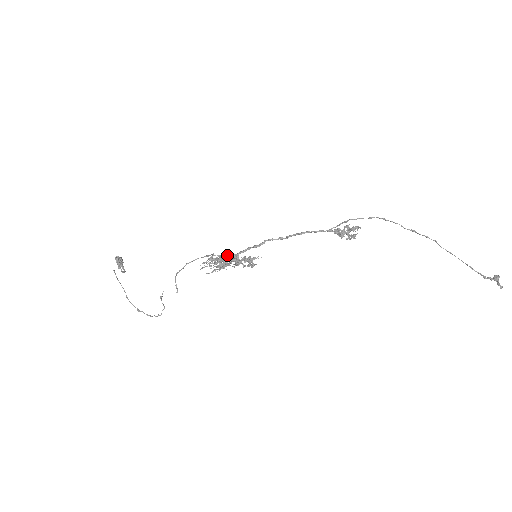
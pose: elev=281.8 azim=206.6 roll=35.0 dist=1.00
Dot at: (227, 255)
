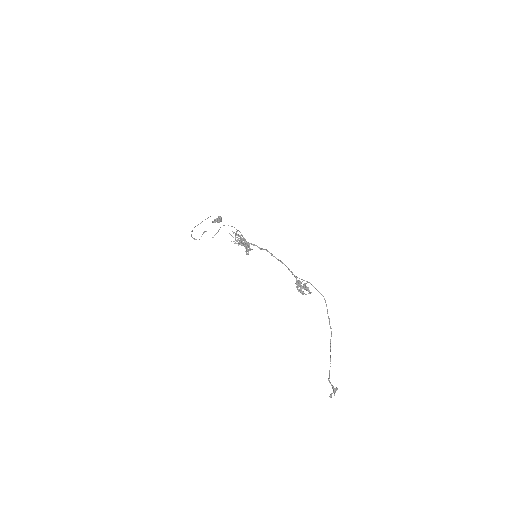
Dot at: (245, 239)
